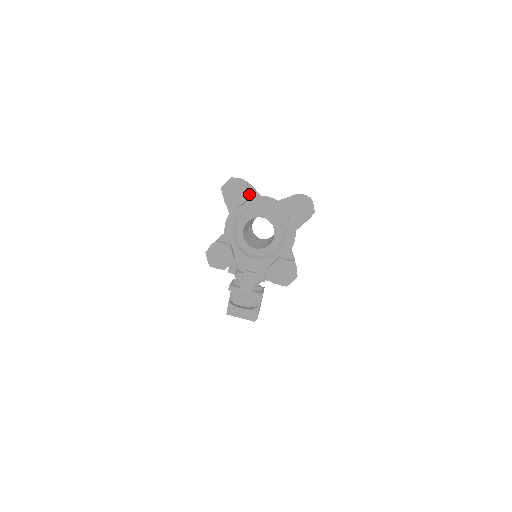
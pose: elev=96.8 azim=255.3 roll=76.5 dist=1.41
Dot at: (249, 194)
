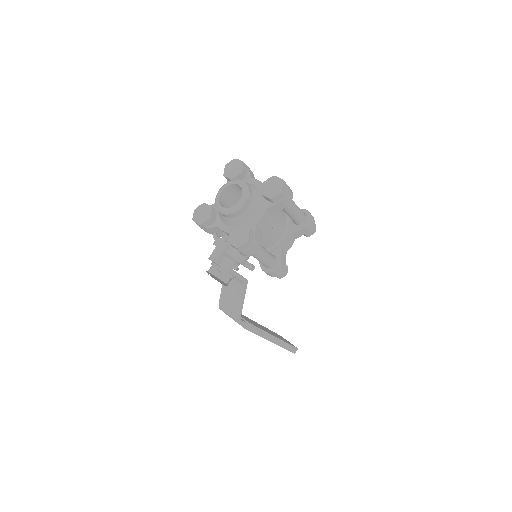
Dot at: (242, 172)
